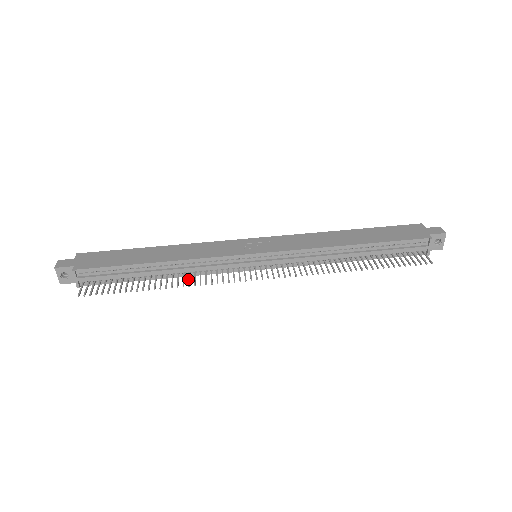
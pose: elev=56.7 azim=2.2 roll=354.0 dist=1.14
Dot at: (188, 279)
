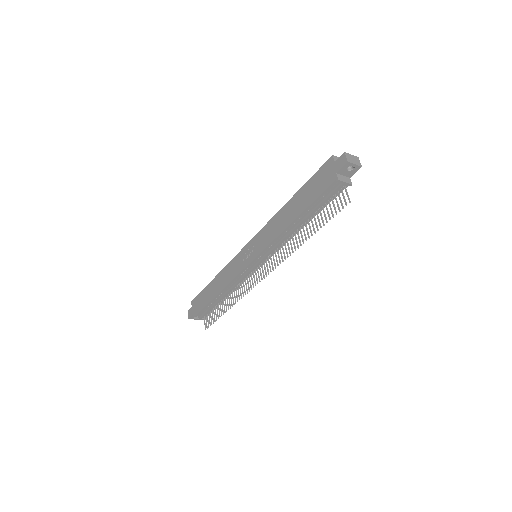
Dot at: (236, 295)
